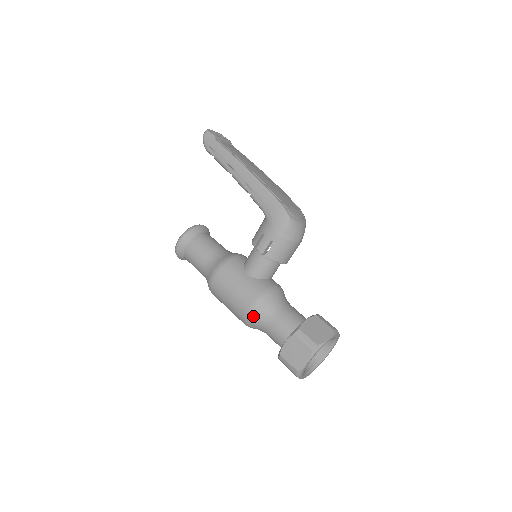
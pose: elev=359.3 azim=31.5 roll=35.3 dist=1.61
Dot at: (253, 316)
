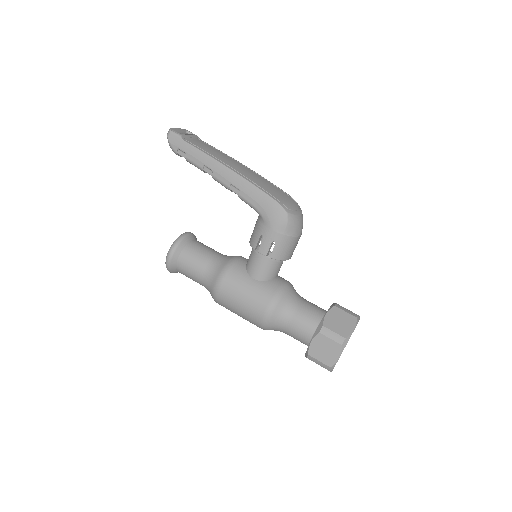
Dot at: (270, 321)
